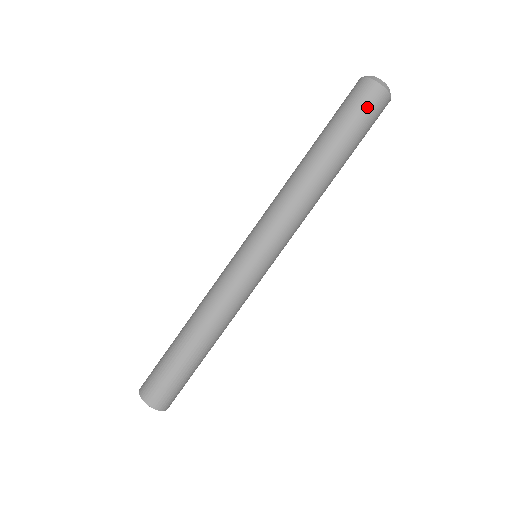
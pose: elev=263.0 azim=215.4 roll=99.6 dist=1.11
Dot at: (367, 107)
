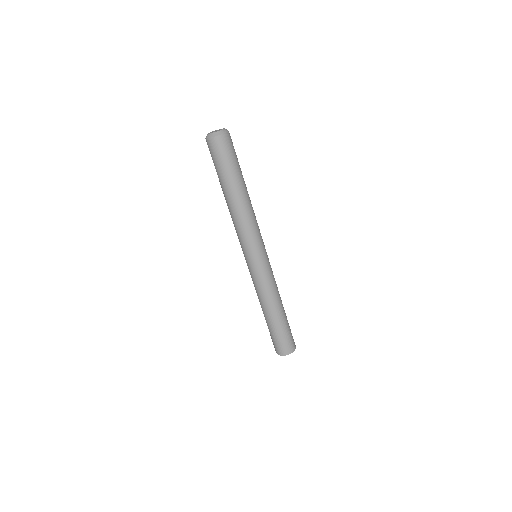
Dot at: (221, 152)
